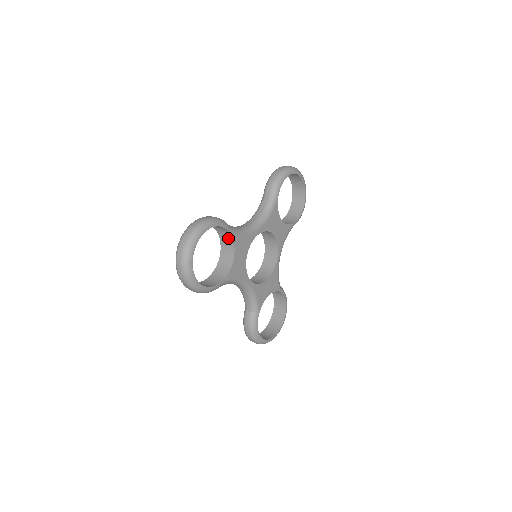
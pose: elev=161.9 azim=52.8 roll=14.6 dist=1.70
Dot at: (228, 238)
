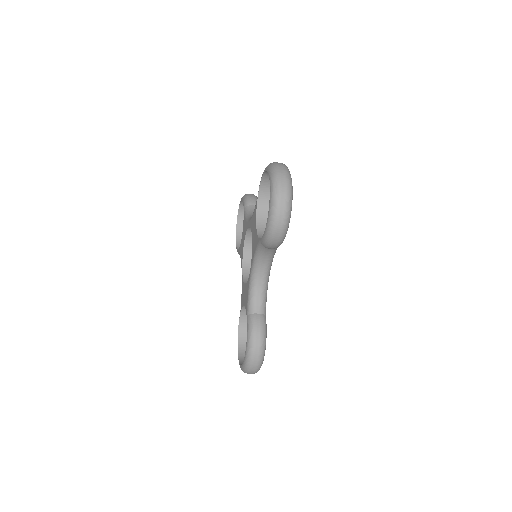
Dot at: occluded
